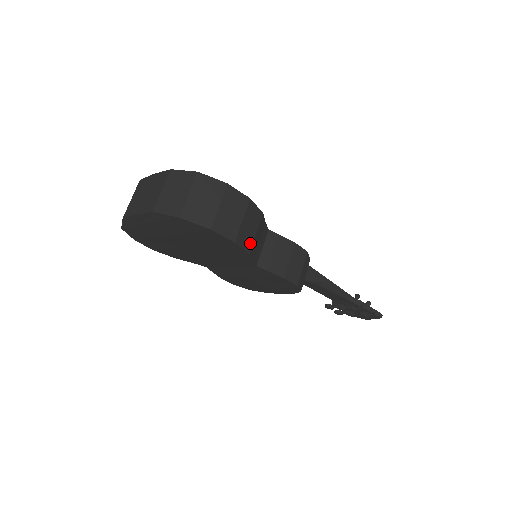
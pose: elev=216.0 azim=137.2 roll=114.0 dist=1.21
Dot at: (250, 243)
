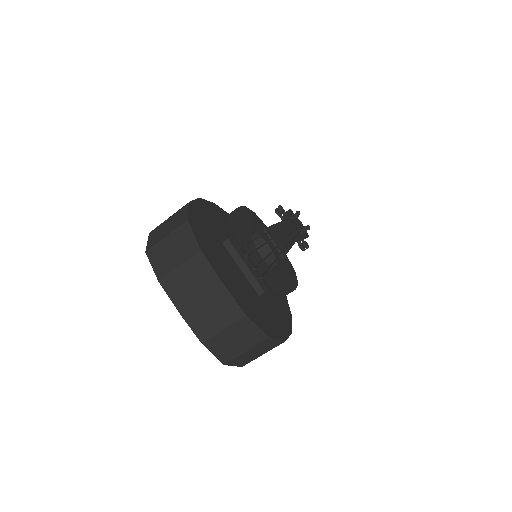
Dot at: occluded
